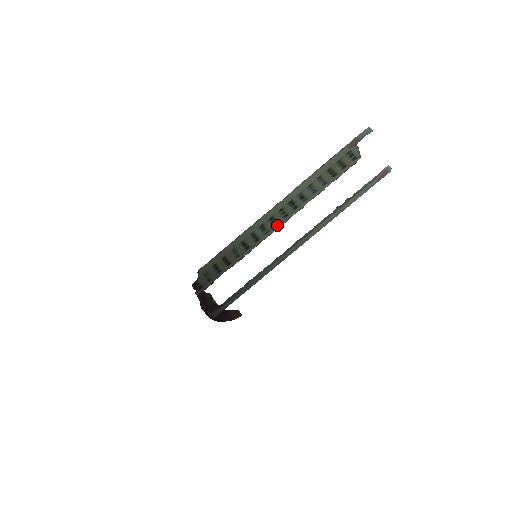
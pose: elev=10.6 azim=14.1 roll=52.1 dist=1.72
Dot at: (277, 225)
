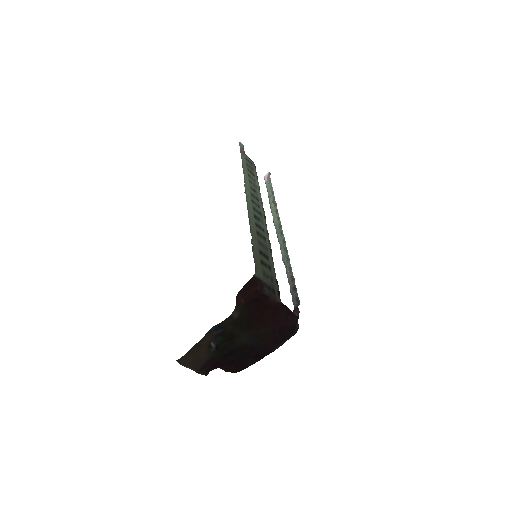
Dot at: (262, 215)
